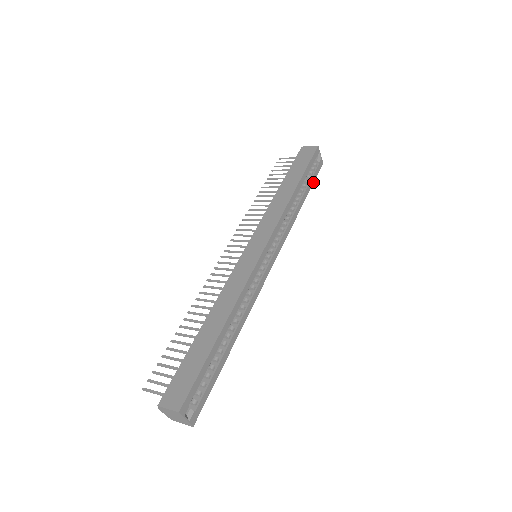
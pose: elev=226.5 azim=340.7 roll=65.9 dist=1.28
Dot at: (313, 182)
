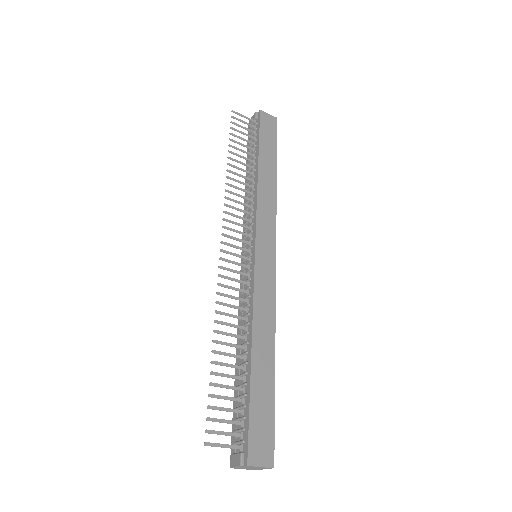
Dot at: occluded
